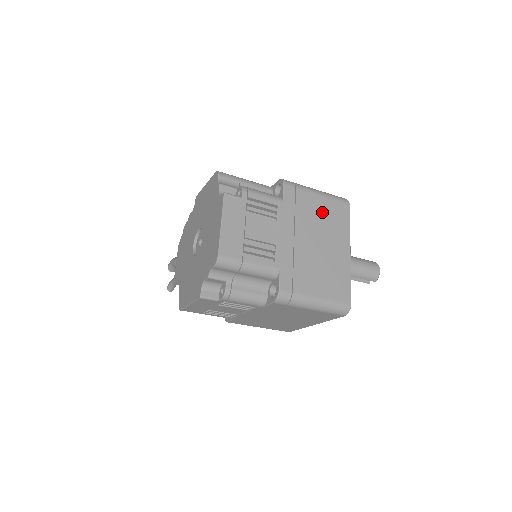
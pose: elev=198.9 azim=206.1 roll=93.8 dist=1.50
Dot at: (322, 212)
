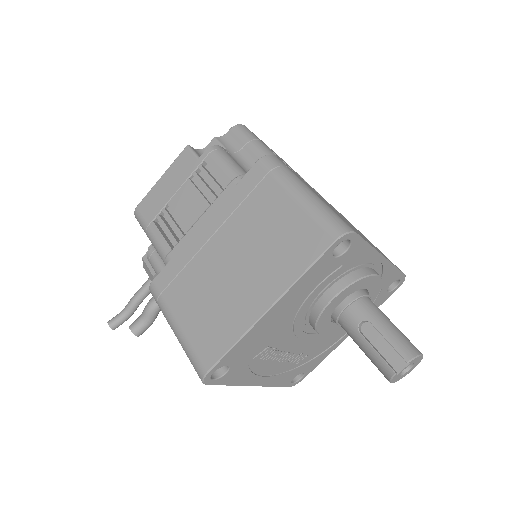
Dot at: occluded
